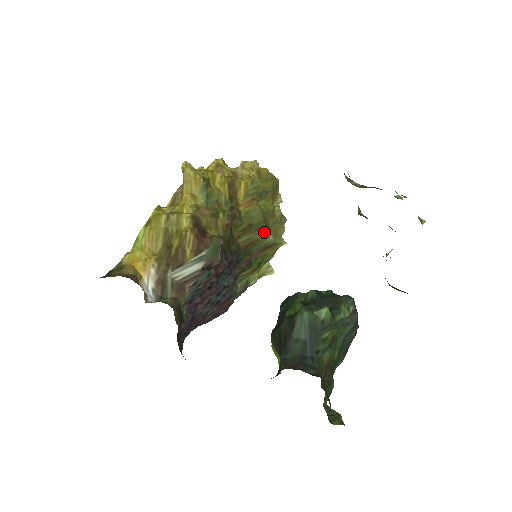
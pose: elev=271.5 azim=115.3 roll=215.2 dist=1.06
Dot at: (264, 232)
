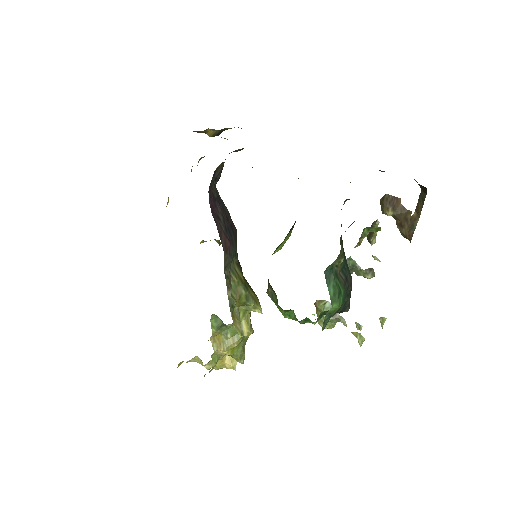
Dot at: occluded
